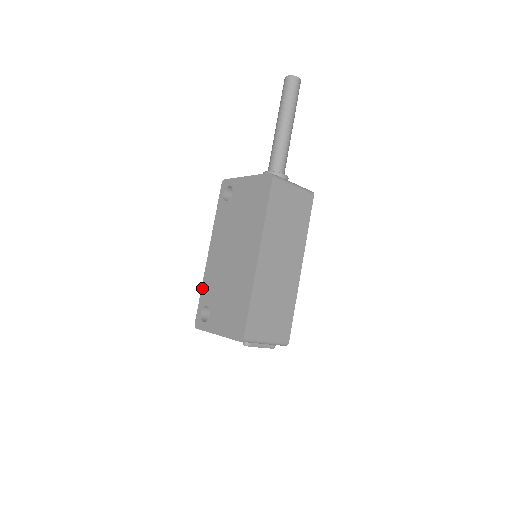
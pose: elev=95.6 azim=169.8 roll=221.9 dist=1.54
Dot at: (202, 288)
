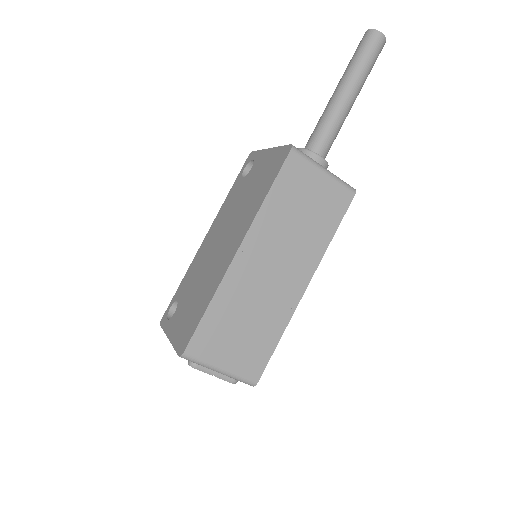
Dot at: (183, 278)
